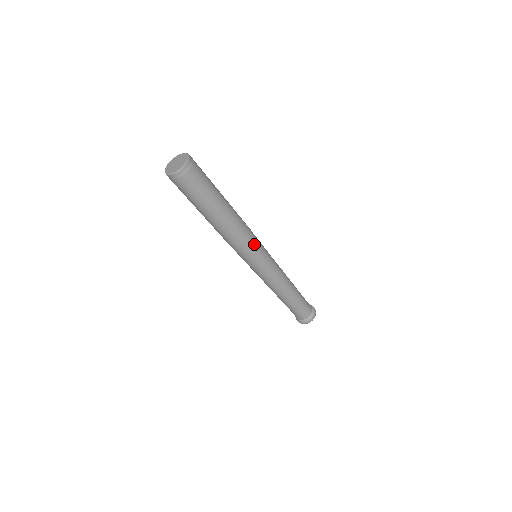
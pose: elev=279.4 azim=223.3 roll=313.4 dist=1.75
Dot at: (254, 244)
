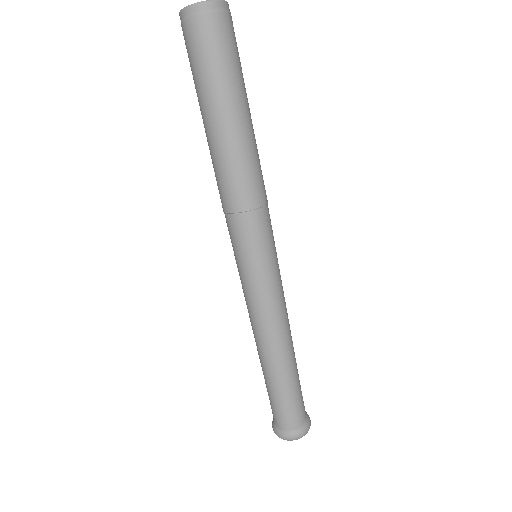
Dot at: (267, 219)
